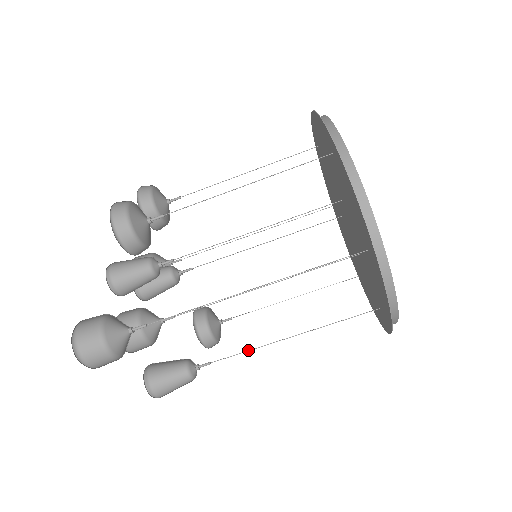
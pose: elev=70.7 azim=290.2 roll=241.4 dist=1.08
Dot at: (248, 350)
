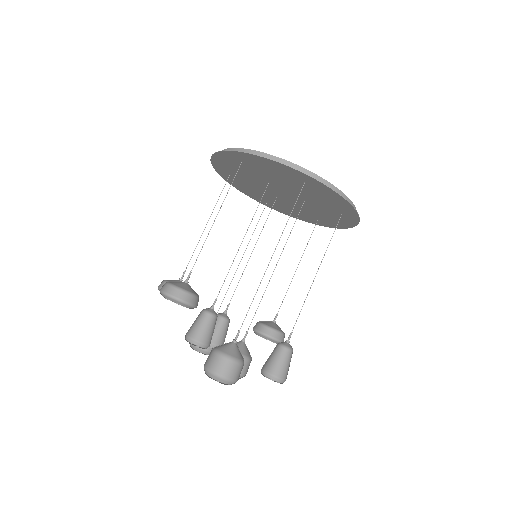
Dot at: occluded
